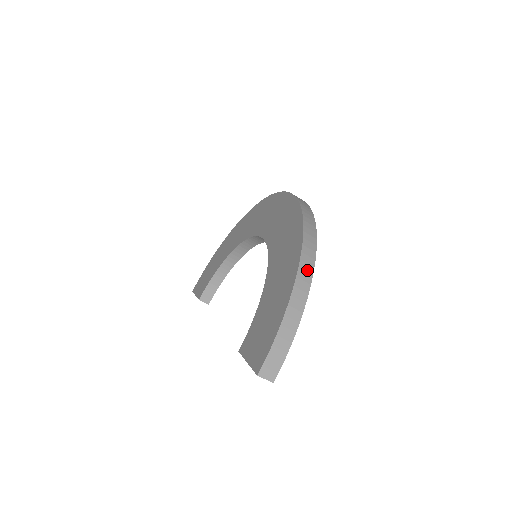
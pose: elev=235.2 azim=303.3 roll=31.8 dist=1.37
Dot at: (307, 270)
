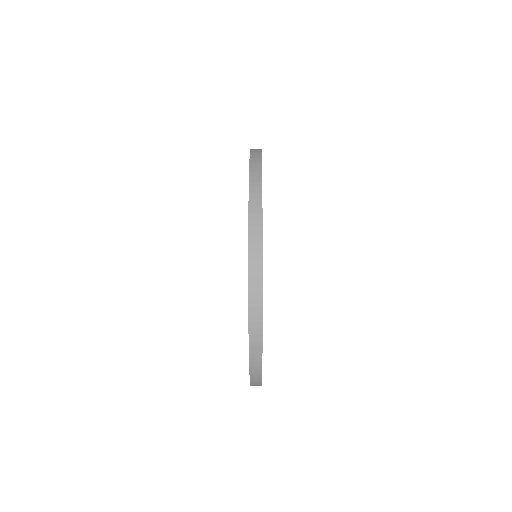
Dot at: (257, 369)
